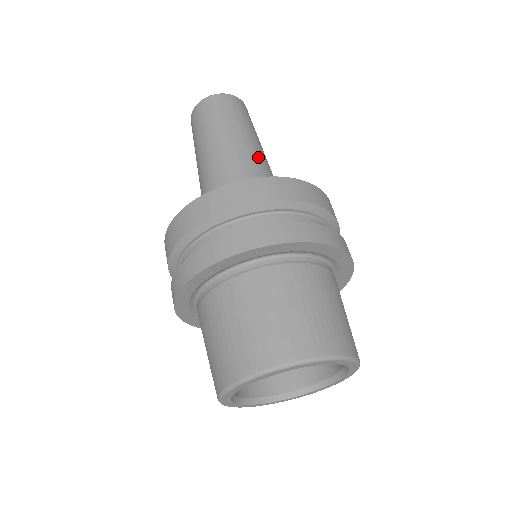
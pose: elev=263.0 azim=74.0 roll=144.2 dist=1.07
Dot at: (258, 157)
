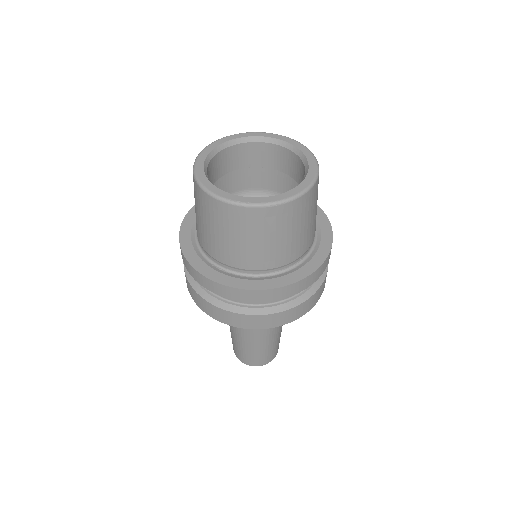
Dot at: occluded
